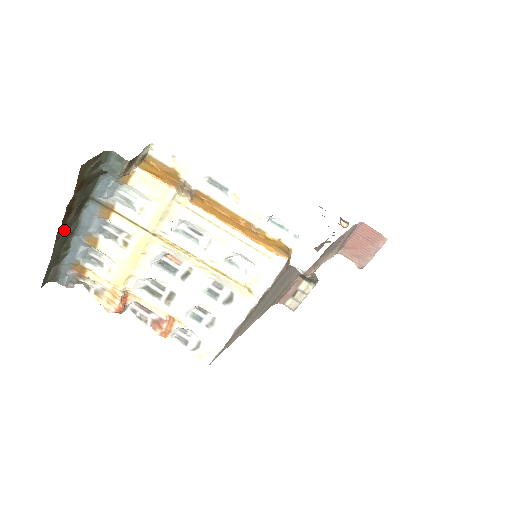
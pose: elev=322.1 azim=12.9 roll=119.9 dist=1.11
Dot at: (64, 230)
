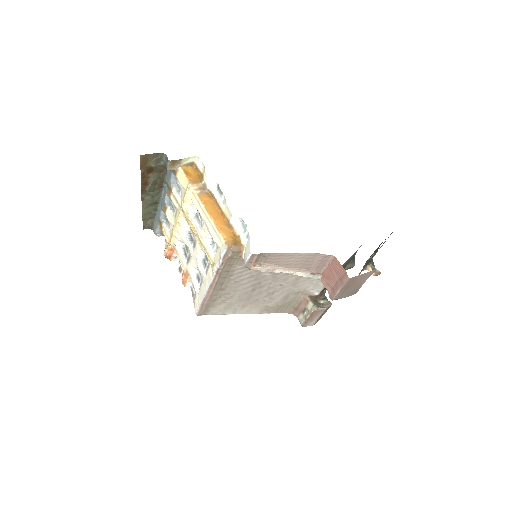
Dot at: (149, 196)
